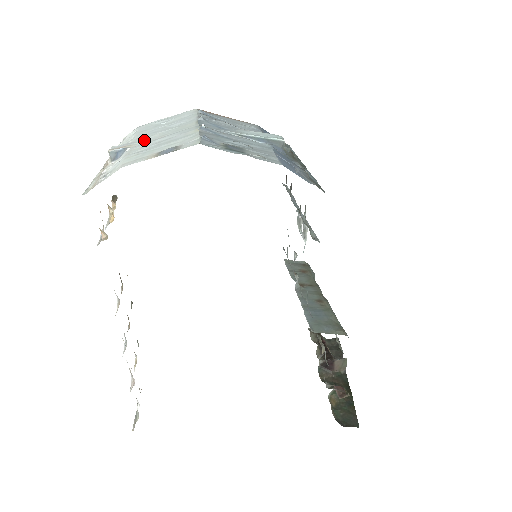
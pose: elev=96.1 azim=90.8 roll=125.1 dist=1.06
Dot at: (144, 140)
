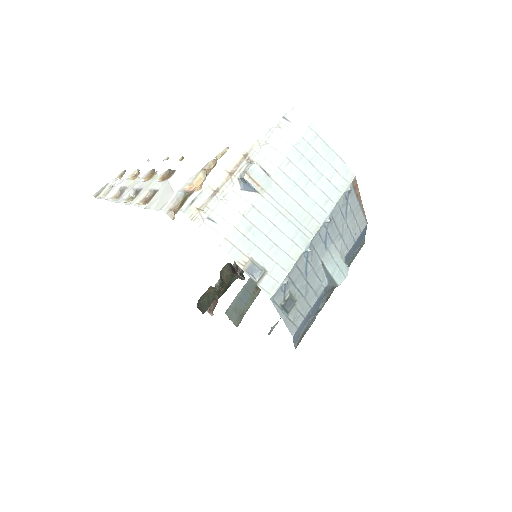
Dot at: (276, 194)
